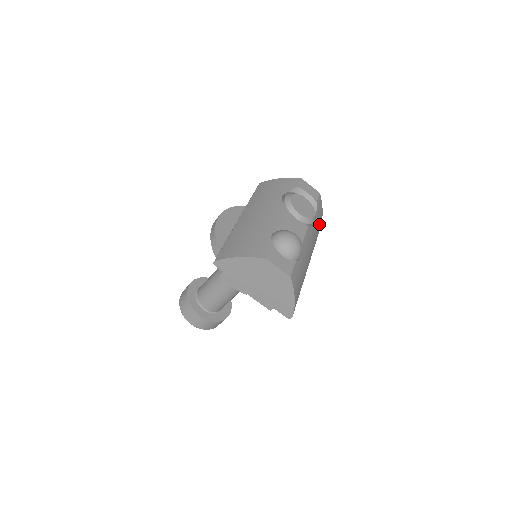
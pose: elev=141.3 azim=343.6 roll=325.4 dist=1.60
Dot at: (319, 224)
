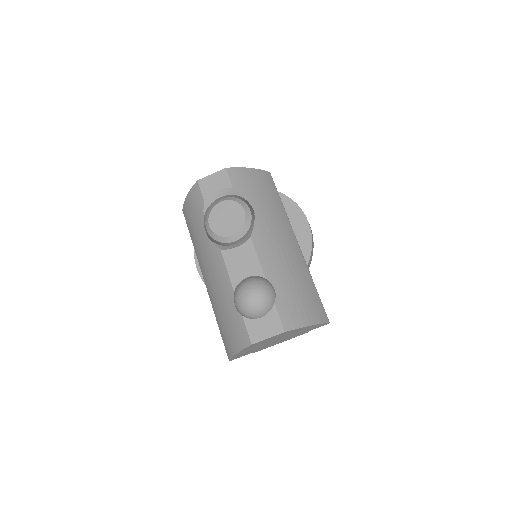
Dot at: (260, 187)
